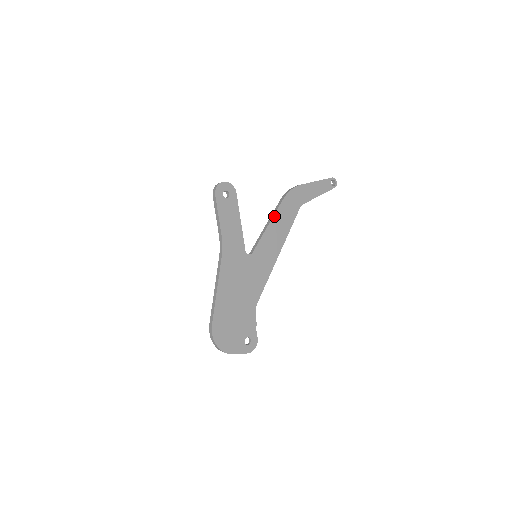
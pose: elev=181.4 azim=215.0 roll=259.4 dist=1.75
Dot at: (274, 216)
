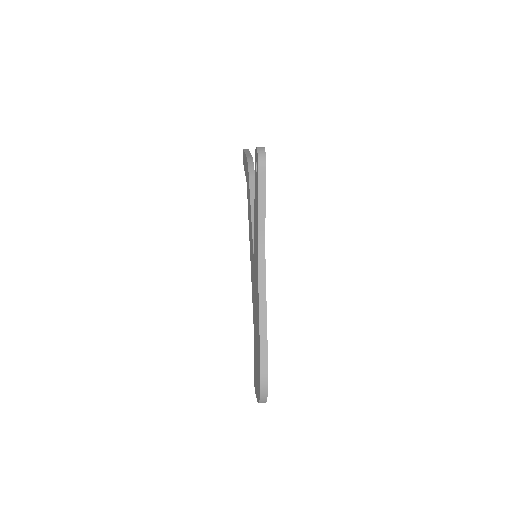
Dot at: occluded
